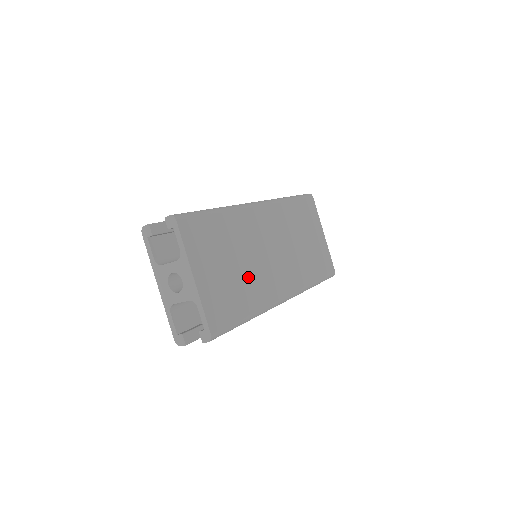
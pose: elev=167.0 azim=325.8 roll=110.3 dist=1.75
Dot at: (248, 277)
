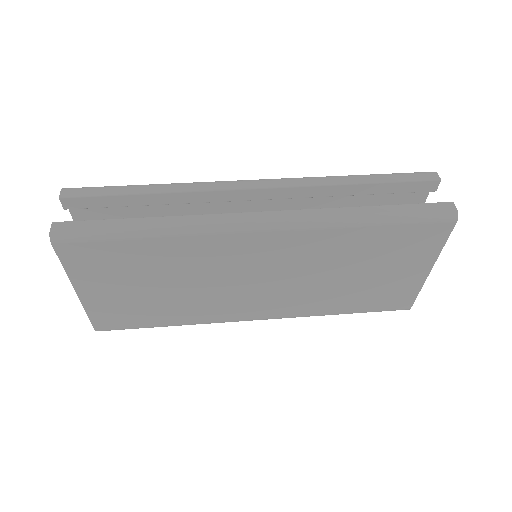
Dot at: (184, 299)
